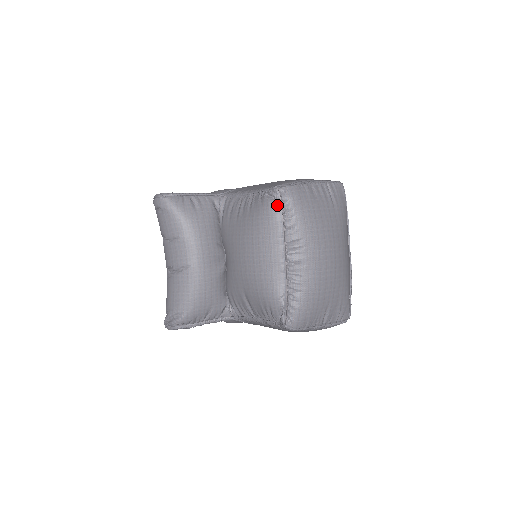
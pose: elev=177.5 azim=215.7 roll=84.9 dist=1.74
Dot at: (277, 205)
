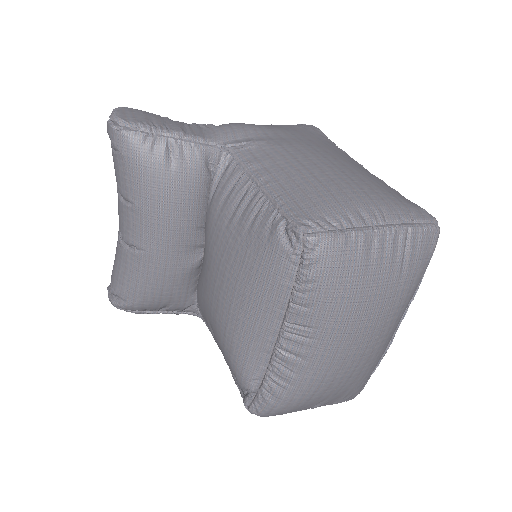
Dot at: (291, 260)
